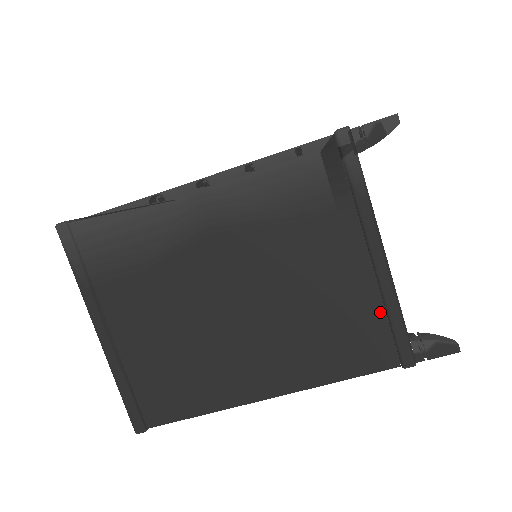
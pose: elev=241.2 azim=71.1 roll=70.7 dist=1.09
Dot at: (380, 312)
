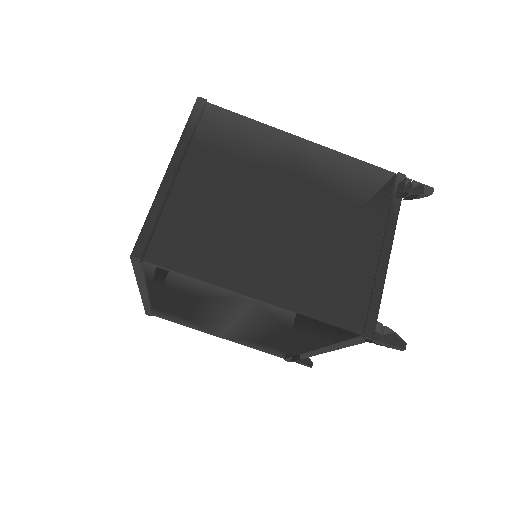
Dot at: (368, 288)
